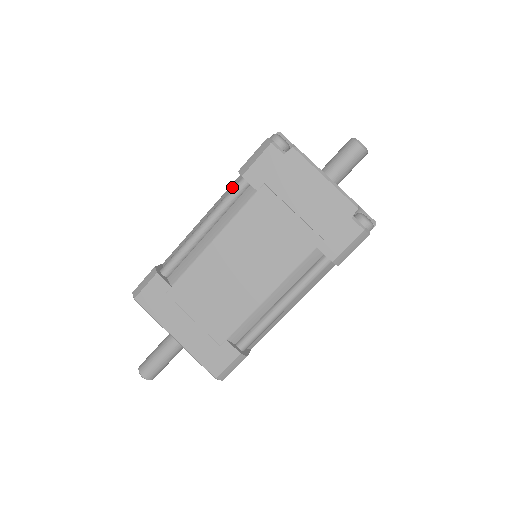
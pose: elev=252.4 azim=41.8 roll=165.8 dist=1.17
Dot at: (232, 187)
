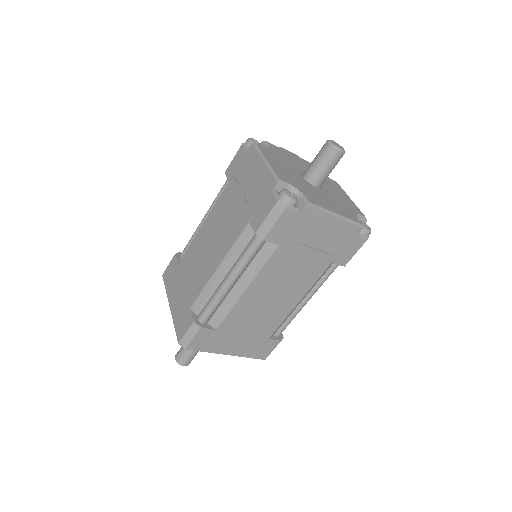
Dot at: (244, 238)
